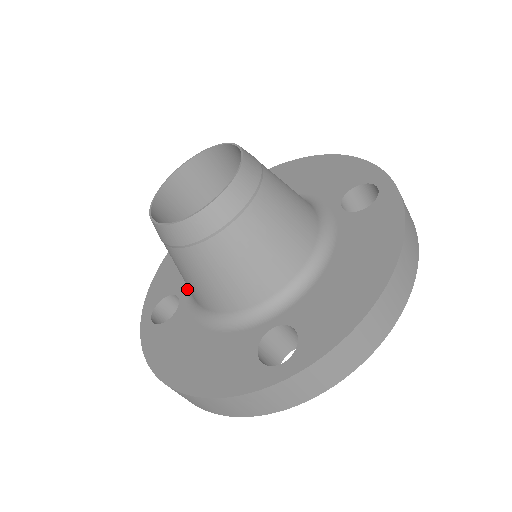
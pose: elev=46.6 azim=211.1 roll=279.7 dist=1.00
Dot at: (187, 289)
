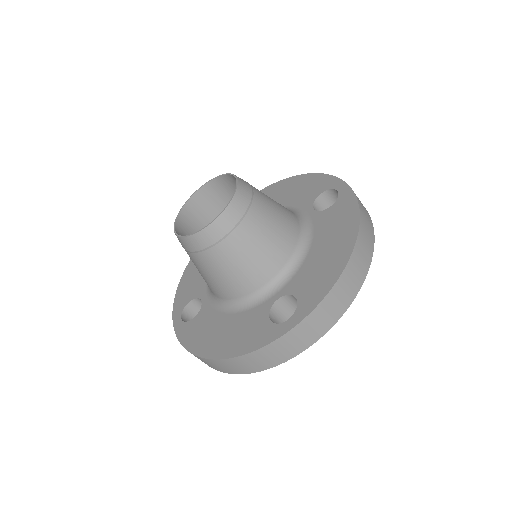
Dot at: (206, 292)
